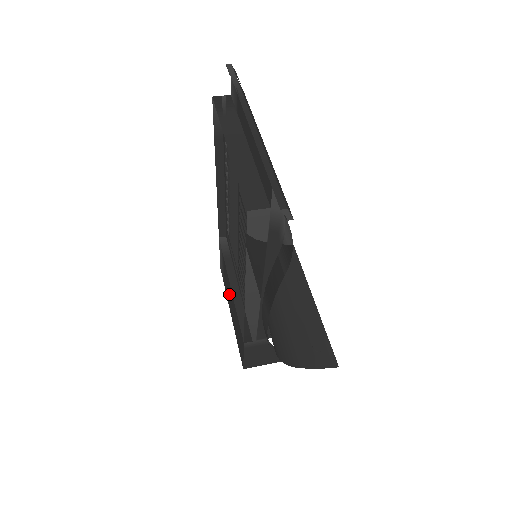
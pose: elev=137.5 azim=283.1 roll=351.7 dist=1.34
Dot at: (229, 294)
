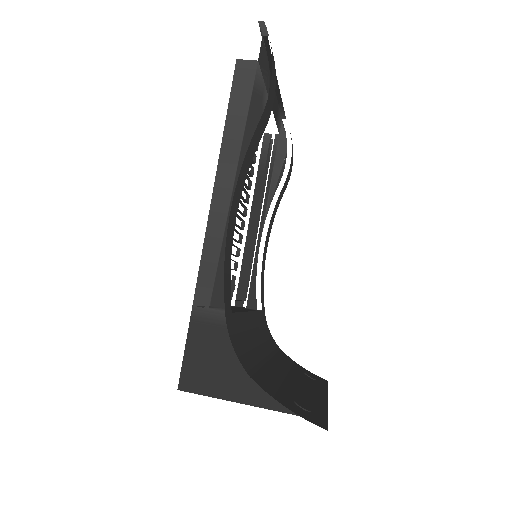
Dot at: occluded
